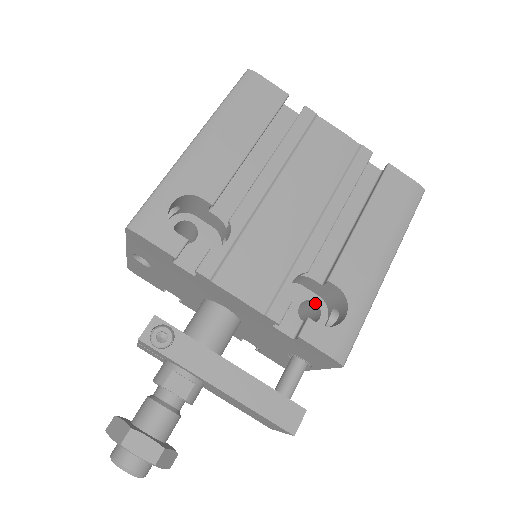
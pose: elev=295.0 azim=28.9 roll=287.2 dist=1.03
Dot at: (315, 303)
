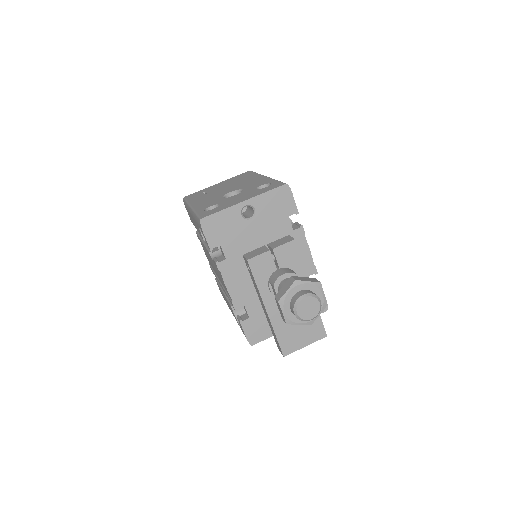
Dot at: occluded
